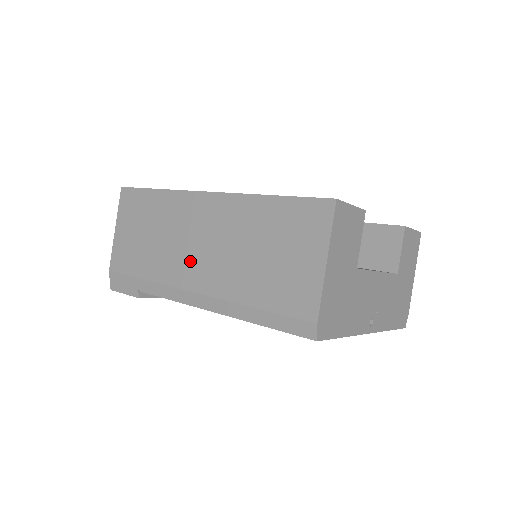
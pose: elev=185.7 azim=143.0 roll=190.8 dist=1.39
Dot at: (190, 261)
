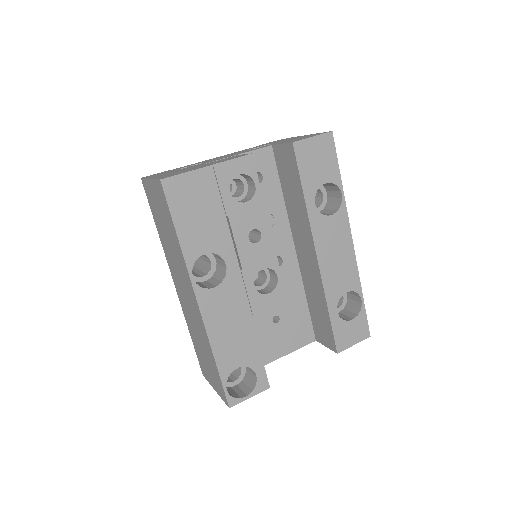
Dot at: (178, 282)
